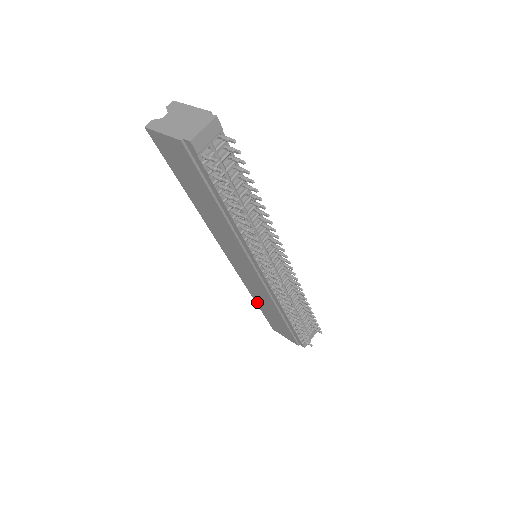
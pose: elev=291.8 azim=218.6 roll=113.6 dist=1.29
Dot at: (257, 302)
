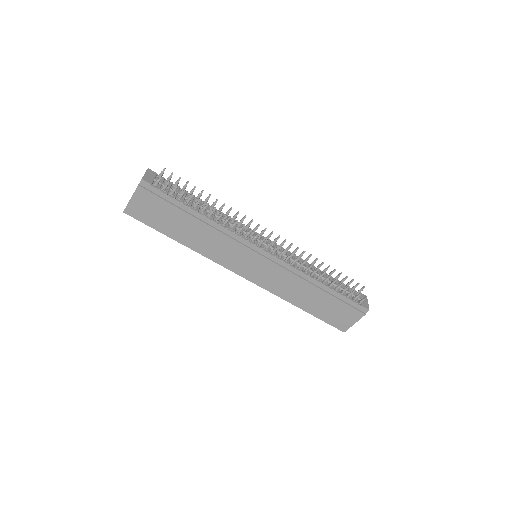
Dot at: (302, 307)
